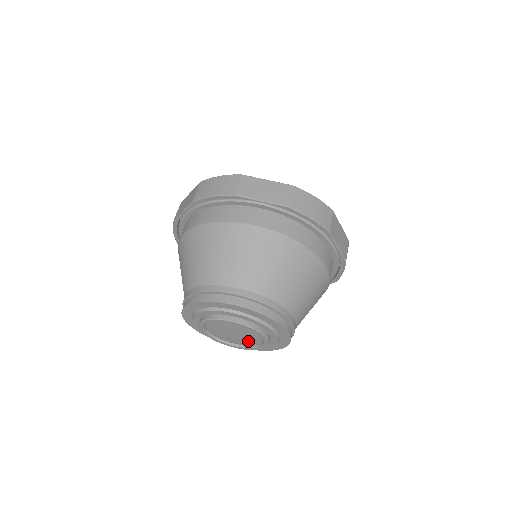
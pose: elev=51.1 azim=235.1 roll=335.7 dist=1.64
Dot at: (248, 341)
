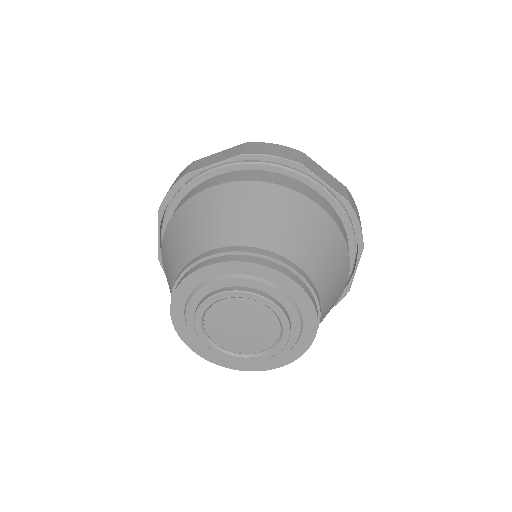
Dot at: (266, 334)
